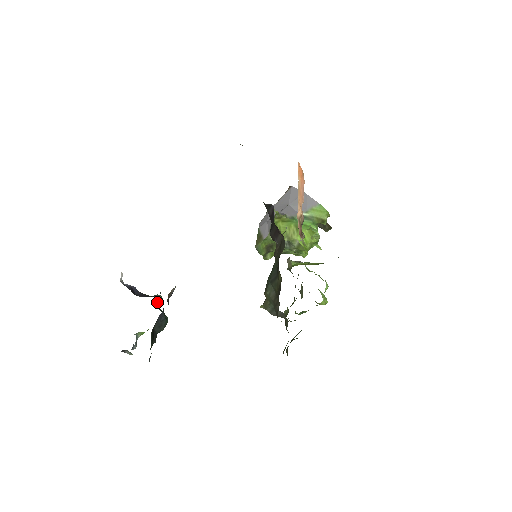
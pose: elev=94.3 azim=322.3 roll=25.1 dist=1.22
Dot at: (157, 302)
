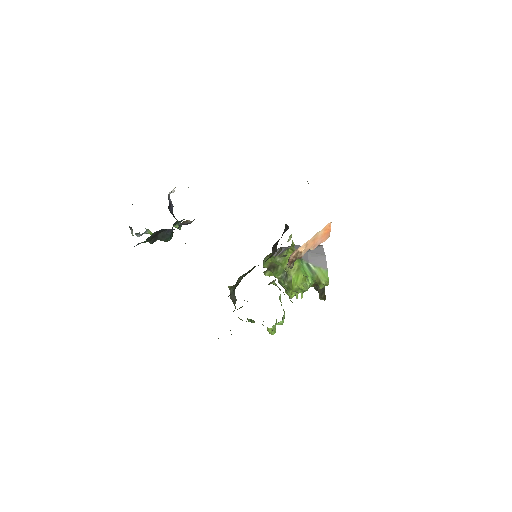
Dot at: (176, 225)
